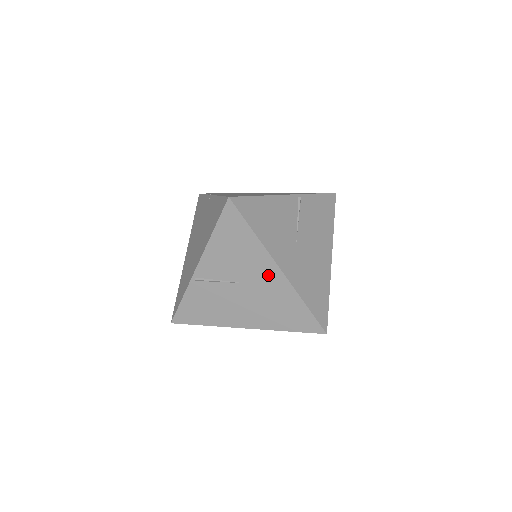
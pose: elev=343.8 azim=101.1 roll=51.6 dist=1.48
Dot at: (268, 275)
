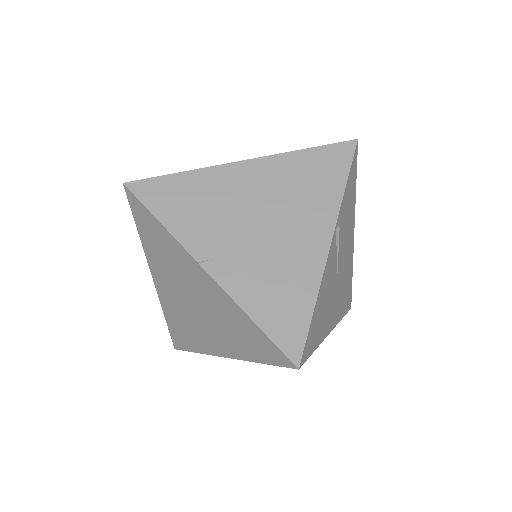
Dot at: occluded
